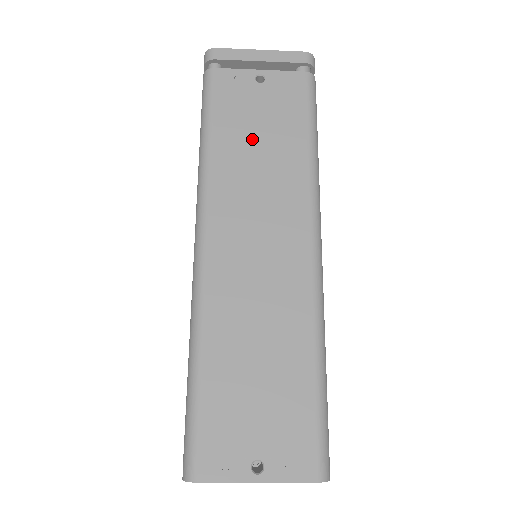
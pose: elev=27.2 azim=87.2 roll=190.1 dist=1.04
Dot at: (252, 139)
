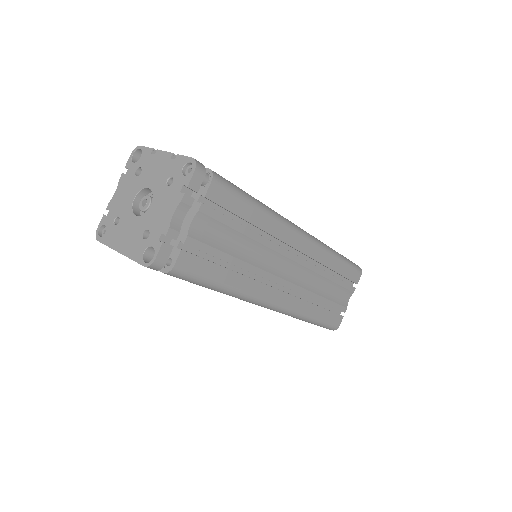
Dot at: occluded
